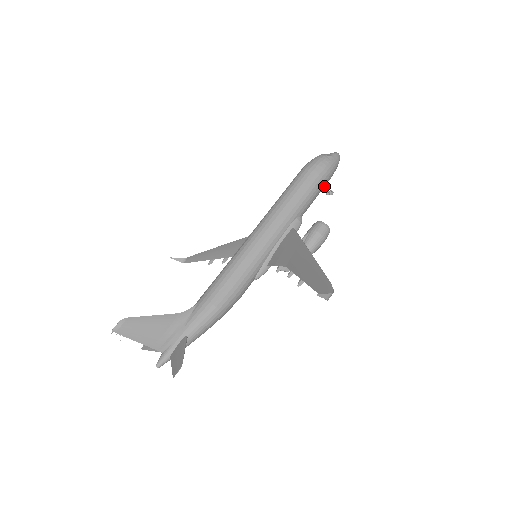
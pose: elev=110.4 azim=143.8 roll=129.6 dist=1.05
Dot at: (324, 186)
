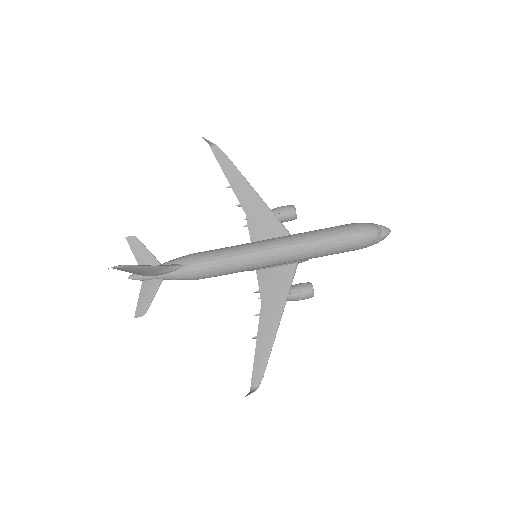
Dot at: occluded
